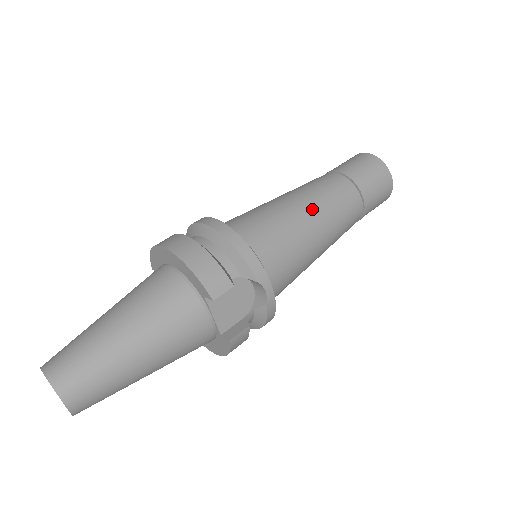
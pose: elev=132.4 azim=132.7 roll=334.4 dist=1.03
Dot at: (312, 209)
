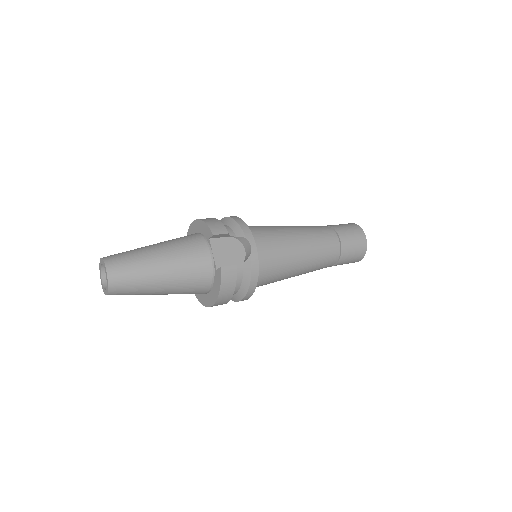
Dot at: (297, 229)
